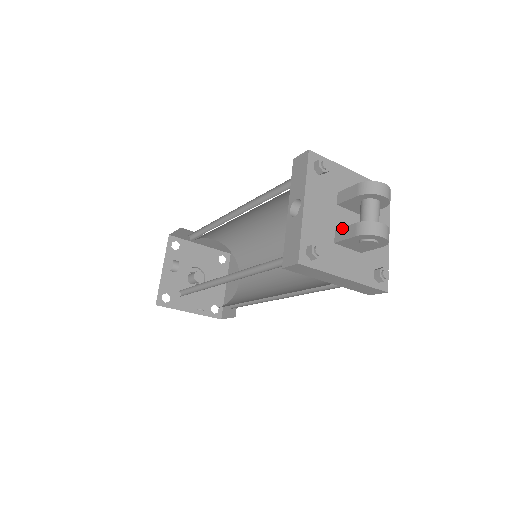
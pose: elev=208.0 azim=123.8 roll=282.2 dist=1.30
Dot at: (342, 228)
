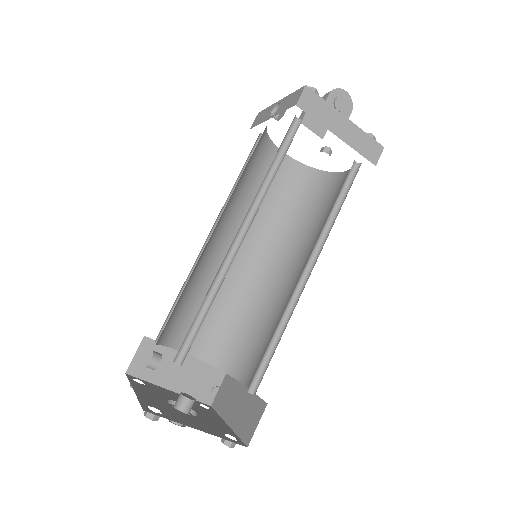
Dot at: occluded
